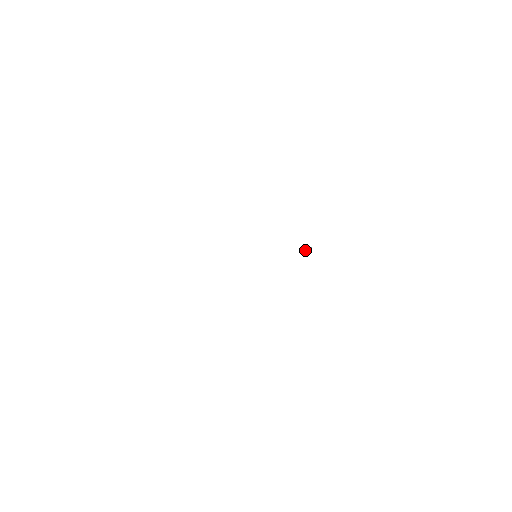
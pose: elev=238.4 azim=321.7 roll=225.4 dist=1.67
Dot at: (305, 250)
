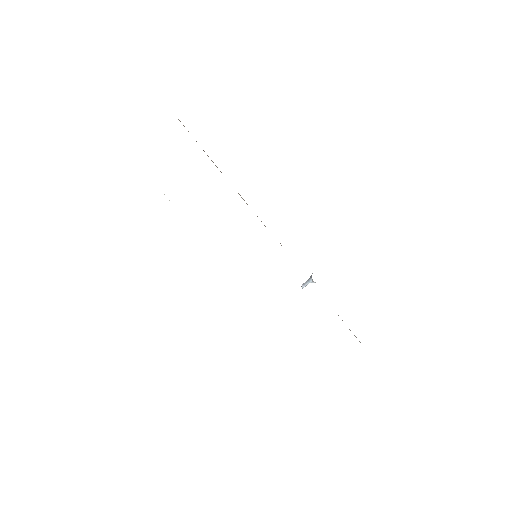
Dot at: (303, 285)
